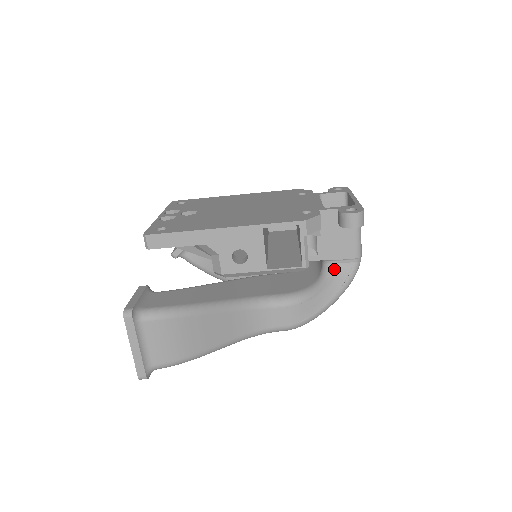
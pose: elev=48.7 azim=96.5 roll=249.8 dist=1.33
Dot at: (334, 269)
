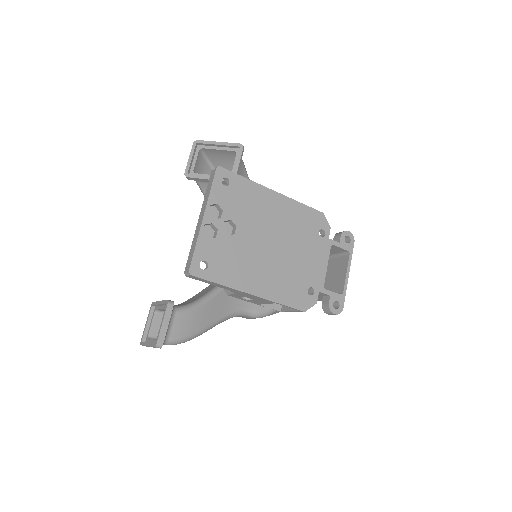
Dot at: occluded
